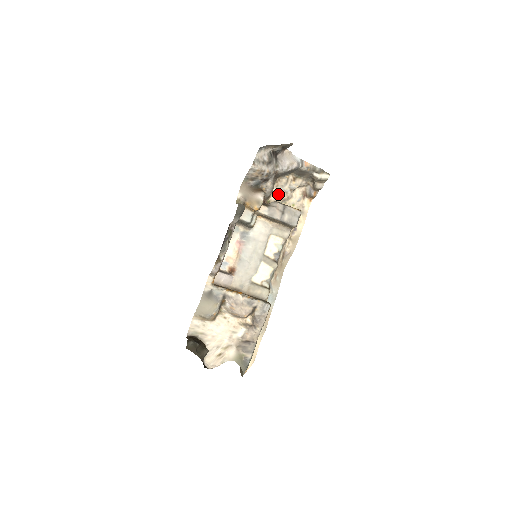
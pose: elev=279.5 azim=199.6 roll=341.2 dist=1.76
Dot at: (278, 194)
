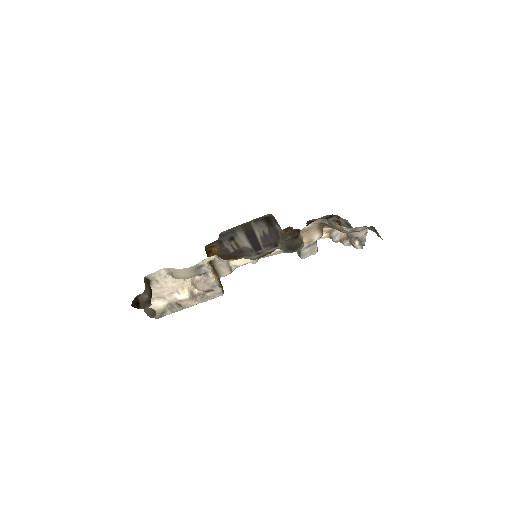
Dot at: occluded
